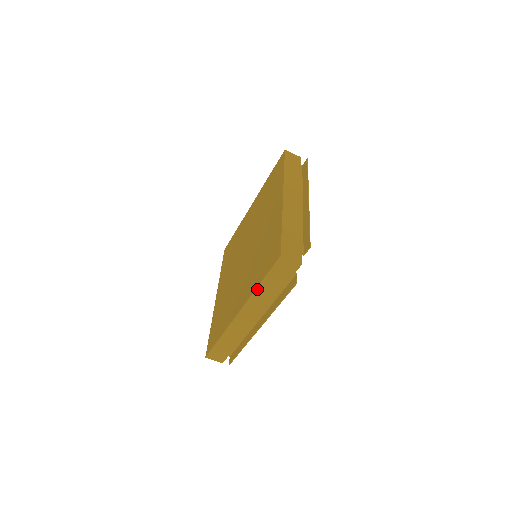
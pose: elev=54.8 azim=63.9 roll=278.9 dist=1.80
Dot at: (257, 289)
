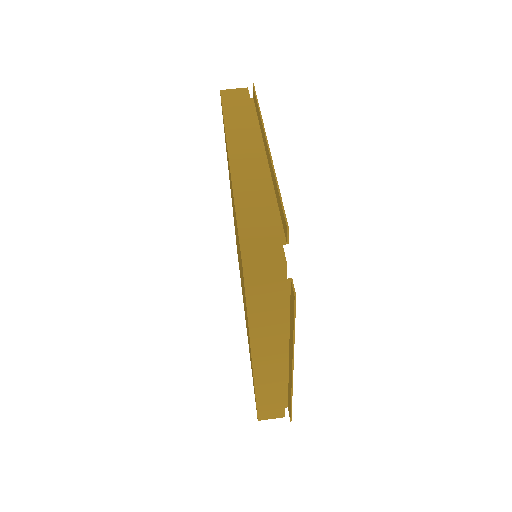
Dot at: (226, 124)
